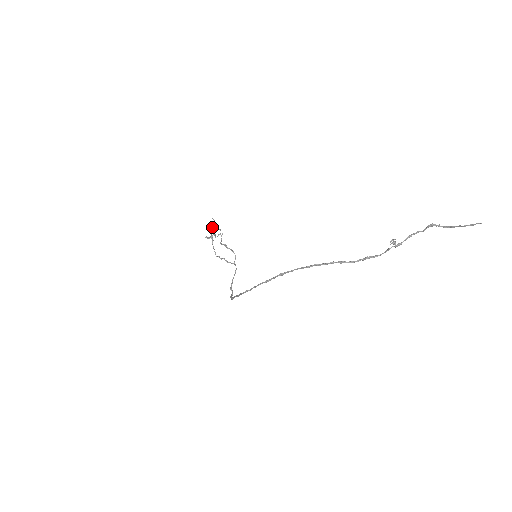
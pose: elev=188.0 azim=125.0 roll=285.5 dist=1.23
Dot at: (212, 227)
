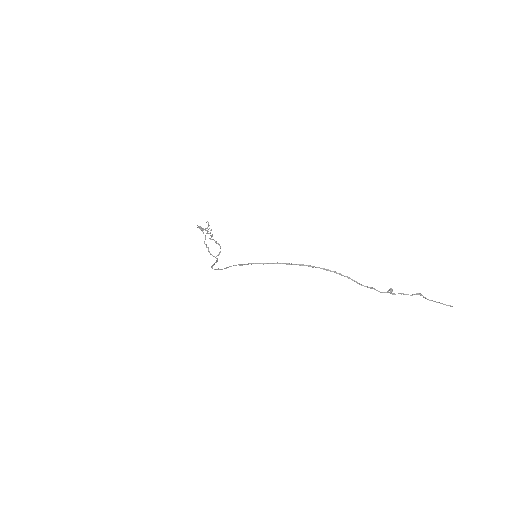
Dot at: (201, 227)
